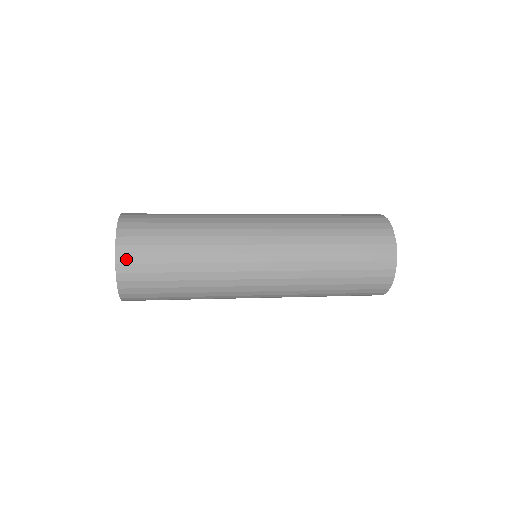
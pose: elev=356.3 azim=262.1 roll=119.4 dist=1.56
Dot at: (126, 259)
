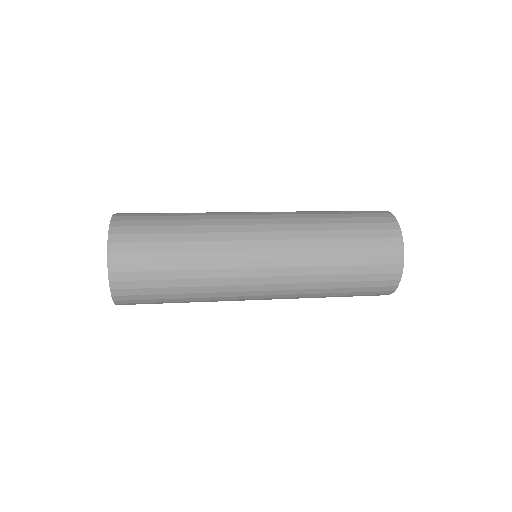
Dot at: (120, 276)
